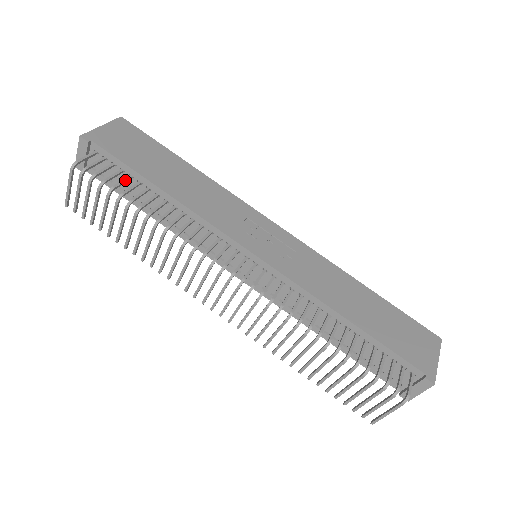
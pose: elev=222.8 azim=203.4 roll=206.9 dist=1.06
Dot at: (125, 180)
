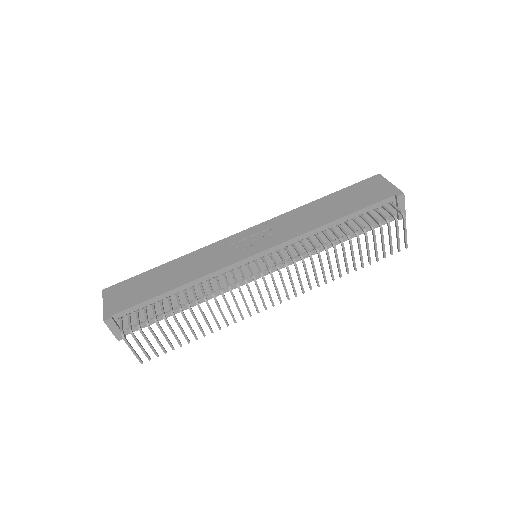
Dot at: (154, 309)
